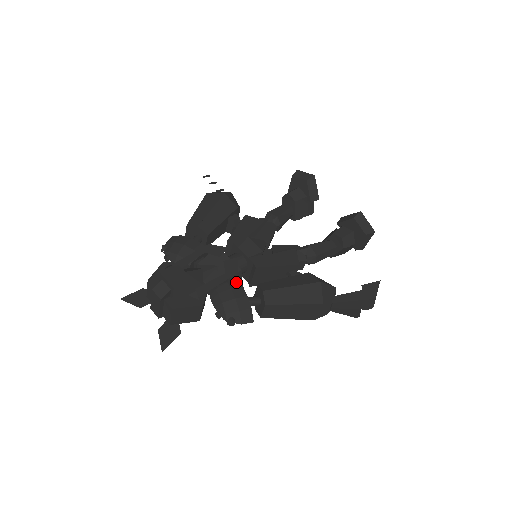
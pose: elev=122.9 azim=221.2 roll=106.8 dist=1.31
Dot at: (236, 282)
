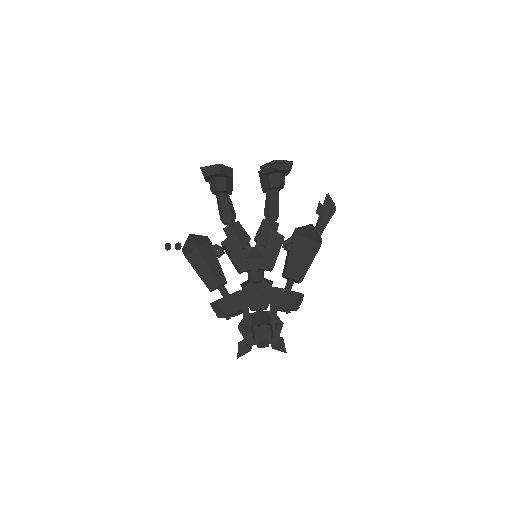
Dot at: (276, 290)
